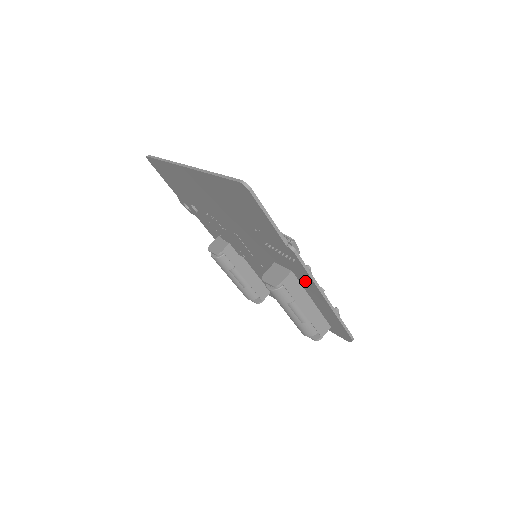
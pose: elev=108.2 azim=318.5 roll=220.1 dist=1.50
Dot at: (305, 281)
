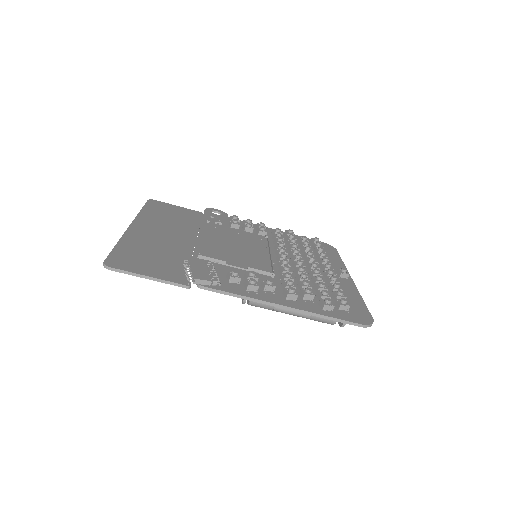
Dot at: occluded
